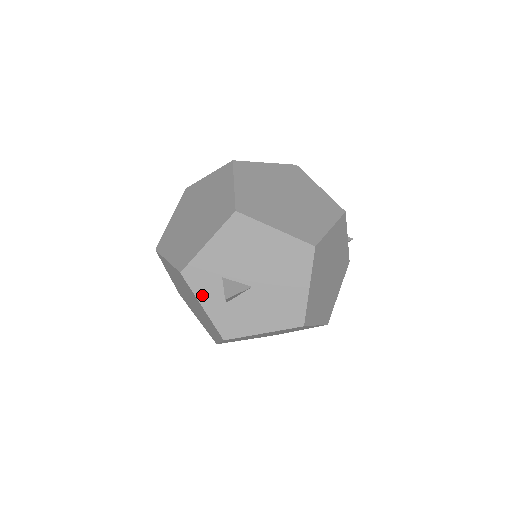
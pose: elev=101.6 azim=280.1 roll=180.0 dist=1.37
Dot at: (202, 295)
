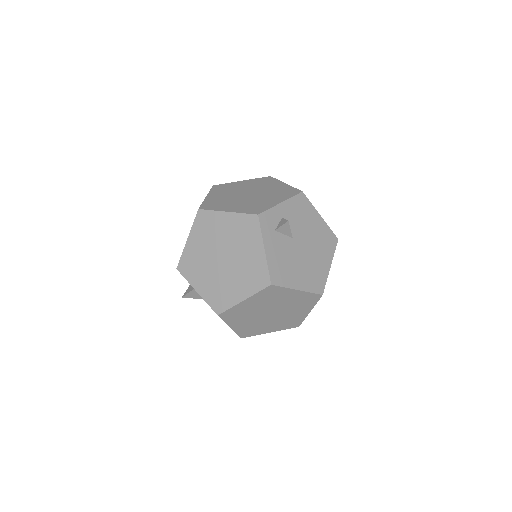
Dot at: occluded
